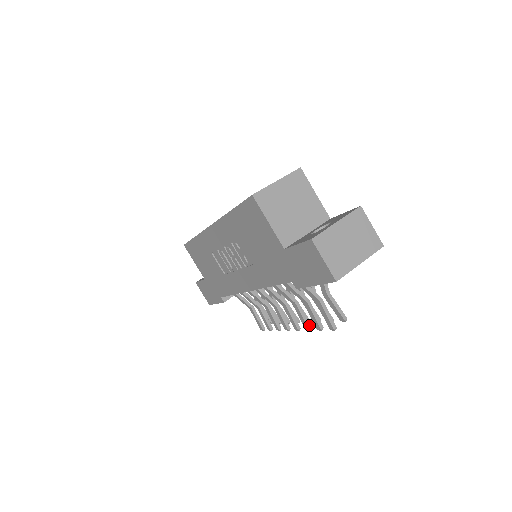
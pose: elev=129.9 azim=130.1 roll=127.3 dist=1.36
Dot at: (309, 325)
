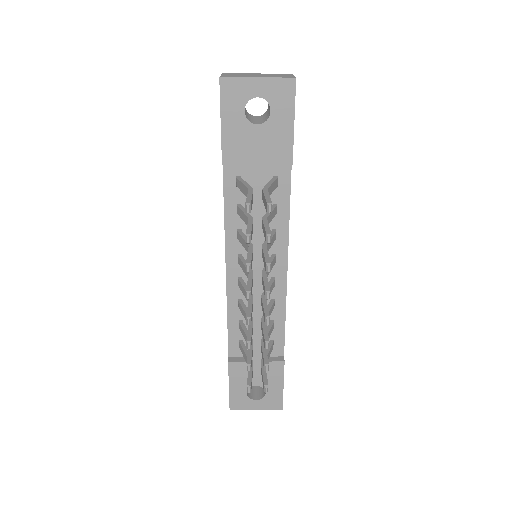
Dot at: (250, 261)
